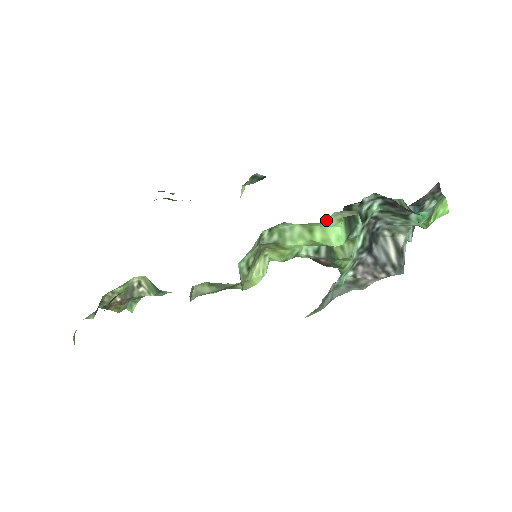
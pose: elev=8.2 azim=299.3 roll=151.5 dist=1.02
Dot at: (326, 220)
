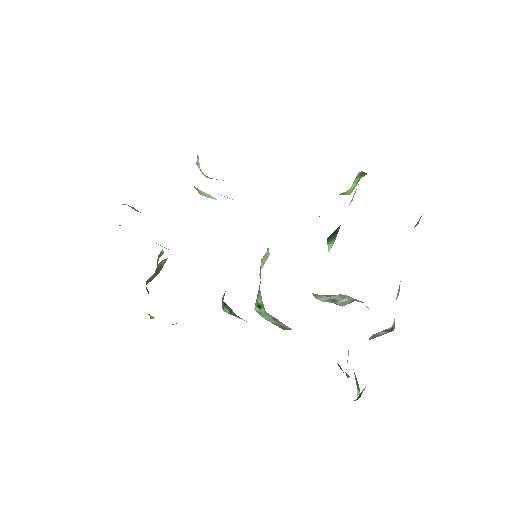
Dot at: occluded
